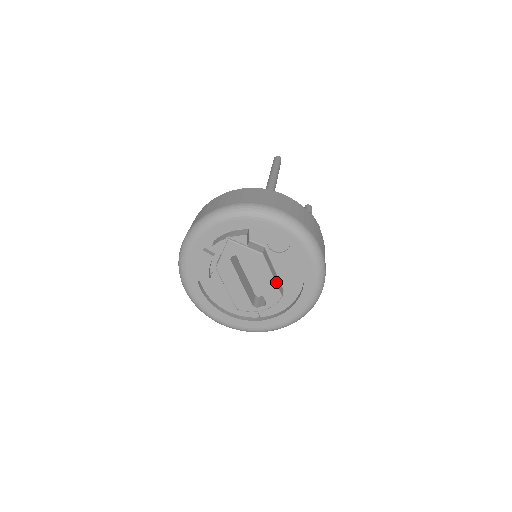
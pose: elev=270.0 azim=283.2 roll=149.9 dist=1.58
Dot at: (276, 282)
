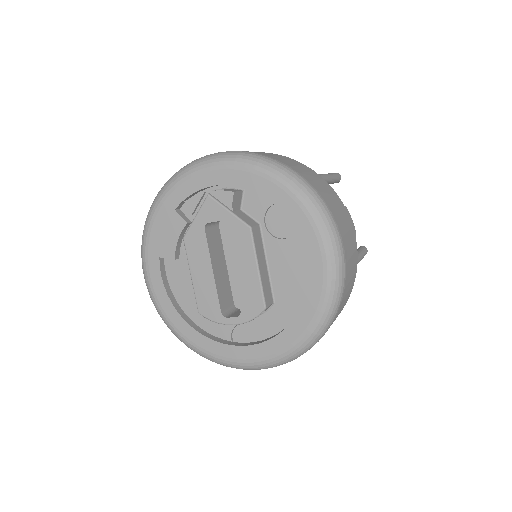
Dot at: (262, 281)
